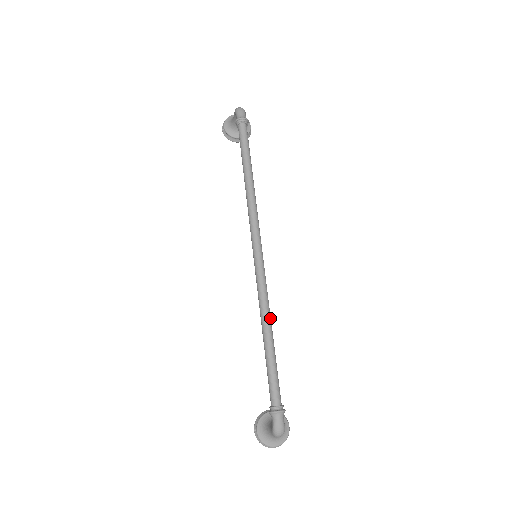
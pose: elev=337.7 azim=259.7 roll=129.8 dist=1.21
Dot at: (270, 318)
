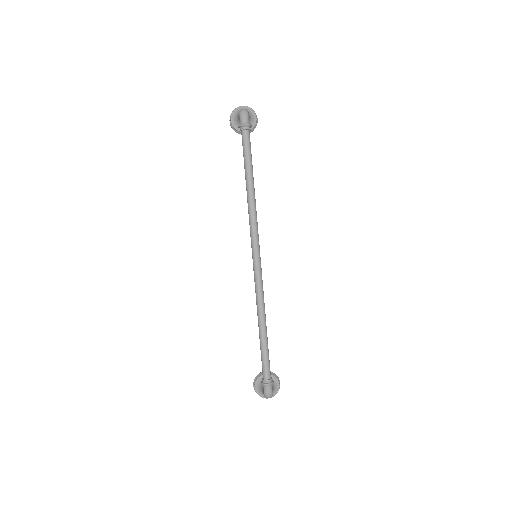
Dot at: (264, 313)
